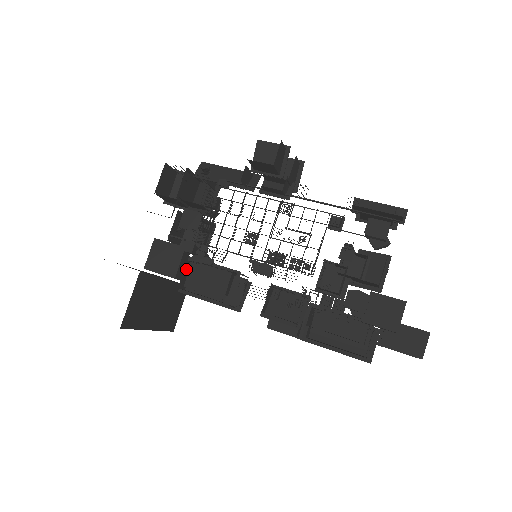
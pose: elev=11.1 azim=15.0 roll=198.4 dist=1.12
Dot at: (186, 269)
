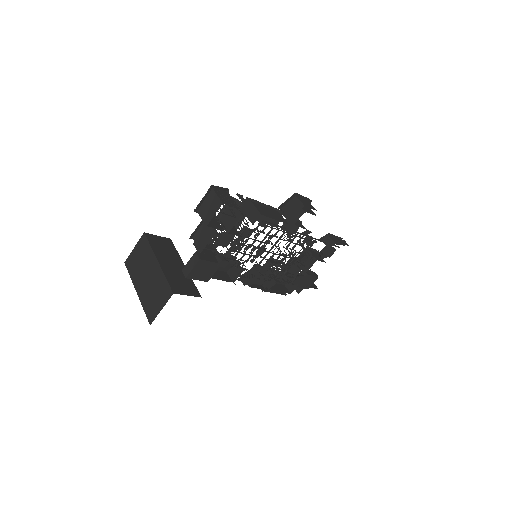
Dot at: occluded
